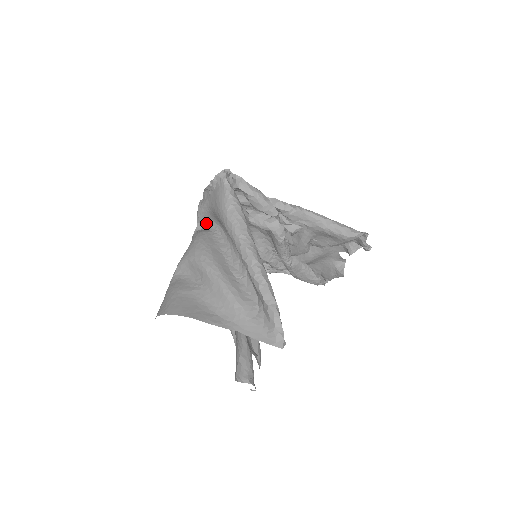
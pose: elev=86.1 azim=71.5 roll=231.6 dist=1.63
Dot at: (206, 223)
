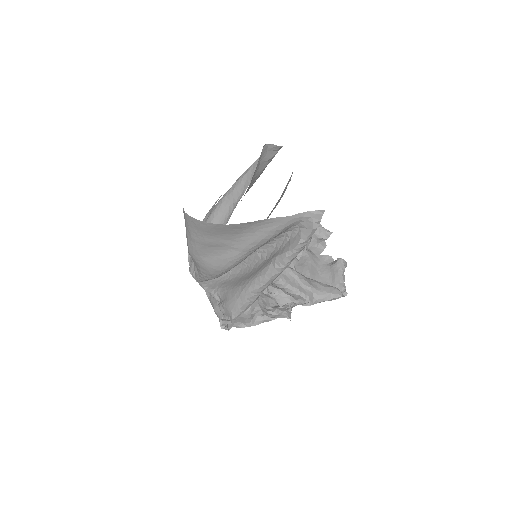
Dot at: occluded
